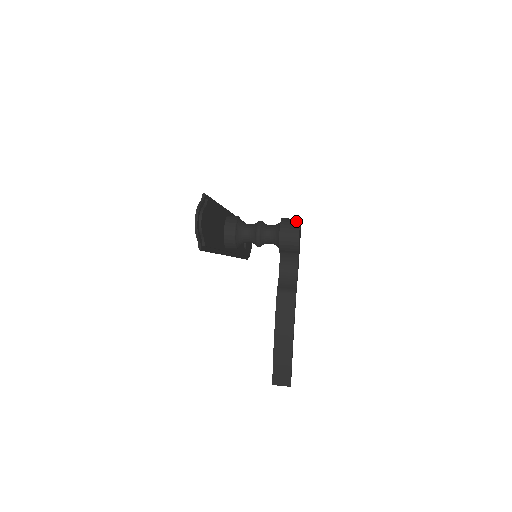
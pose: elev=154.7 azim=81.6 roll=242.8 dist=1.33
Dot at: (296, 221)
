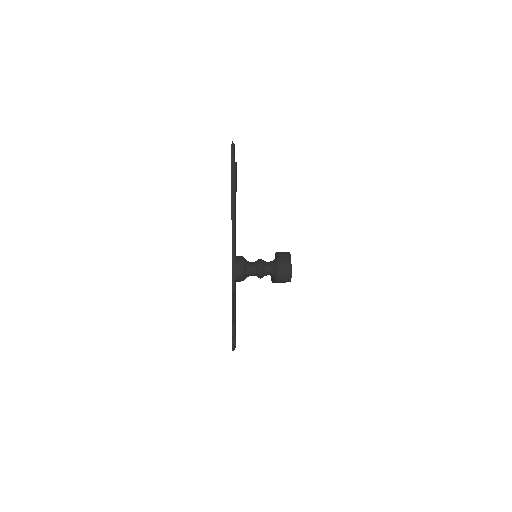
Dot at: (288, 275)
